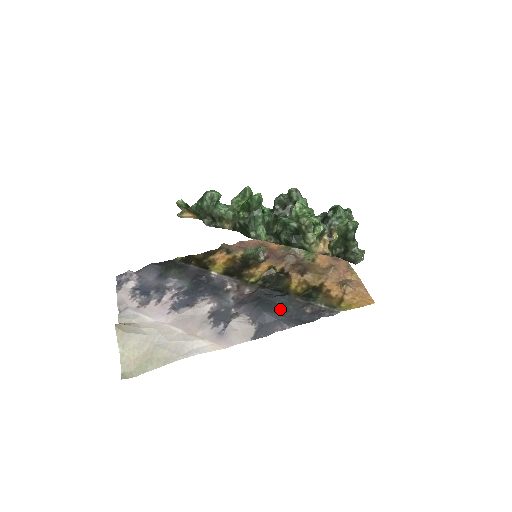
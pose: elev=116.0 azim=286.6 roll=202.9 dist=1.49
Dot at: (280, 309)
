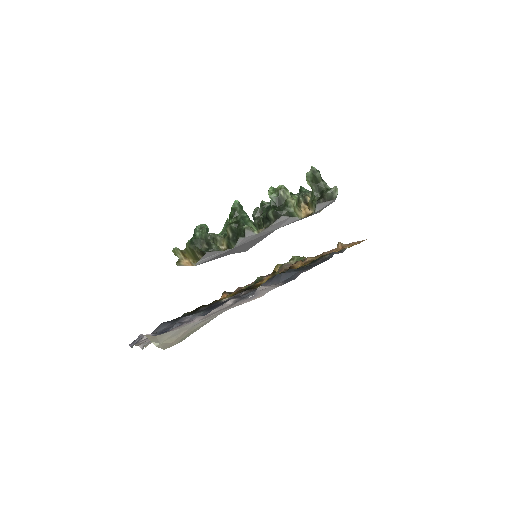
Dot at: occluded
